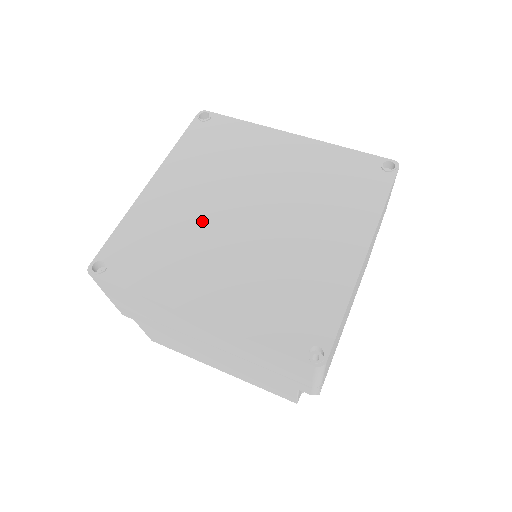
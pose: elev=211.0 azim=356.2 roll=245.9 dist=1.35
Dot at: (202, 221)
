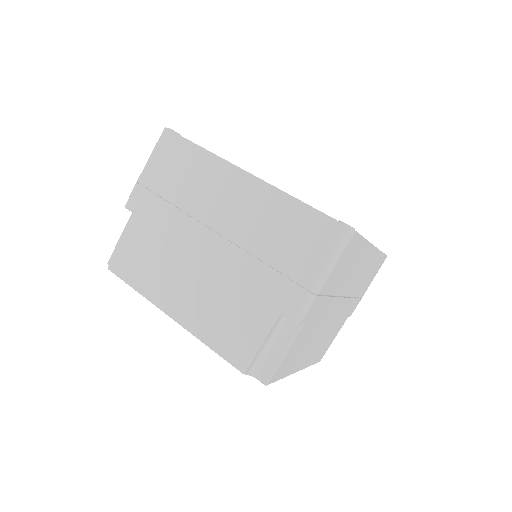
Dot at: occluded
